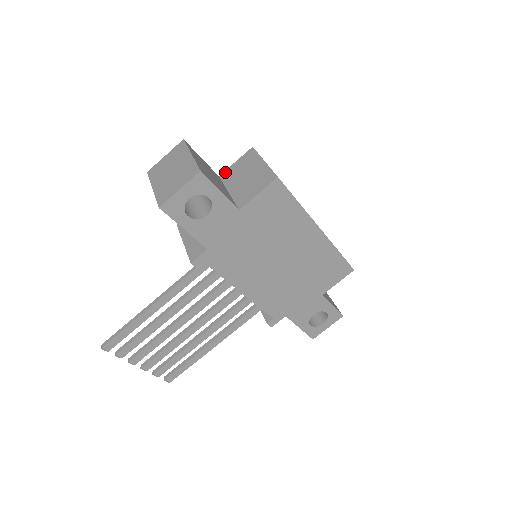
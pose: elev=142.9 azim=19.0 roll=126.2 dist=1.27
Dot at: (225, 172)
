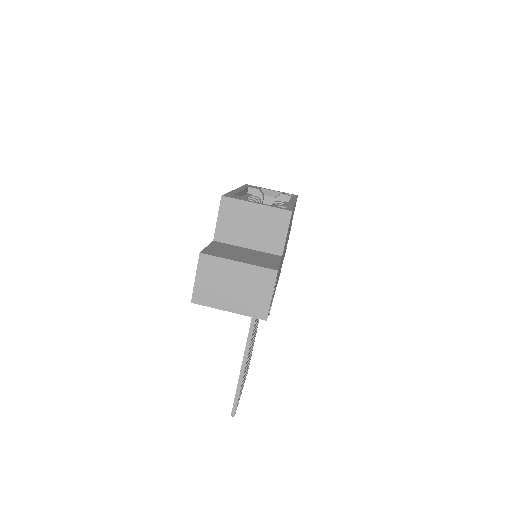
Dot at: (217, 234)
